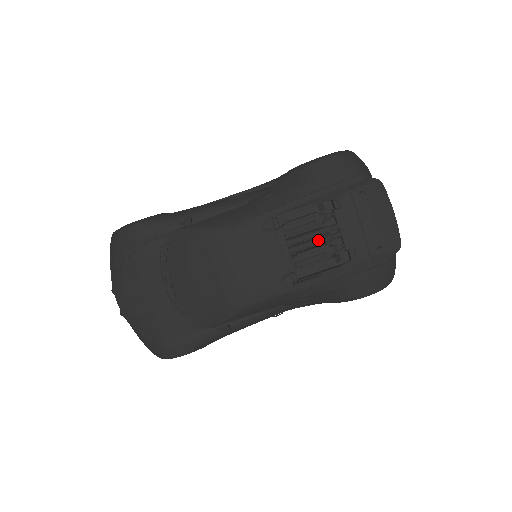
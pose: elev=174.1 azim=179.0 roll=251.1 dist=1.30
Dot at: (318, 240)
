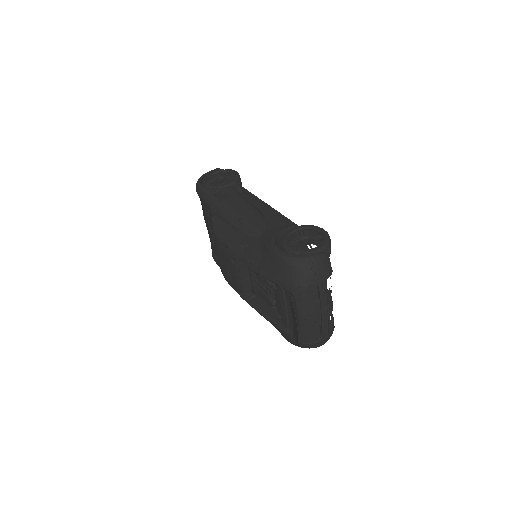
Dot at: (266, 290)
